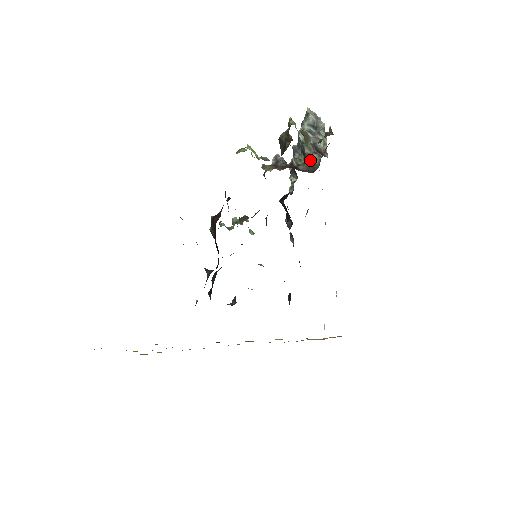
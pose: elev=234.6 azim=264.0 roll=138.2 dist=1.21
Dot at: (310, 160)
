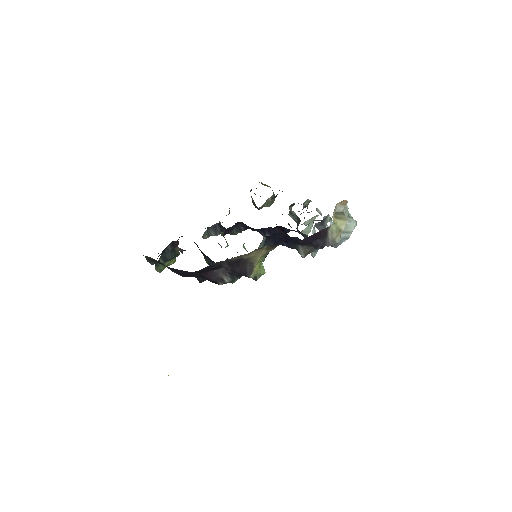
Dot at: occluded
